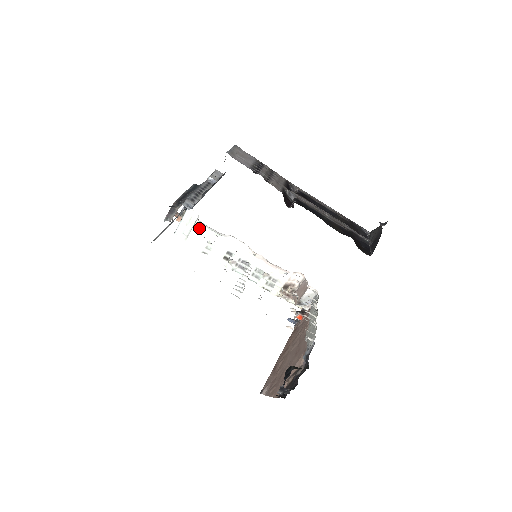
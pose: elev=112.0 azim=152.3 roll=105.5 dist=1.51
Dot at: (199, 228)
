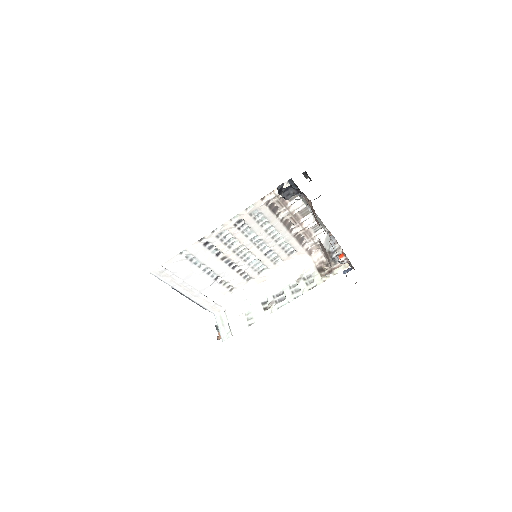
Dot at: (230, 315)
